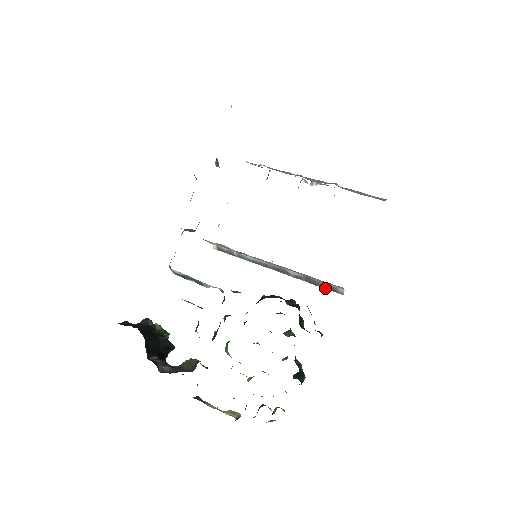
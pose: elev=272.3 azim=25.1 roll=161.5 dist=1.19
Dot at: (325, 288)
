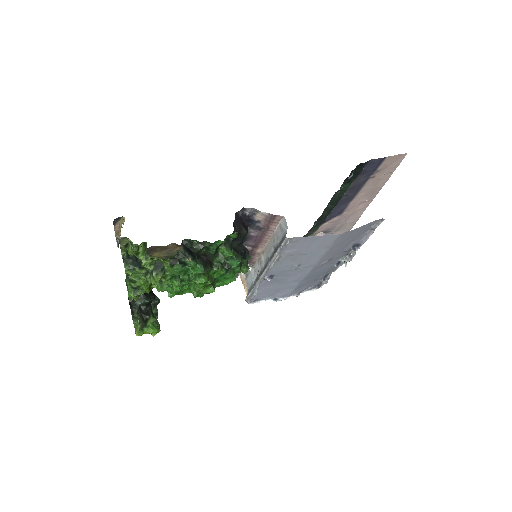
Dot at: (280, 246)
